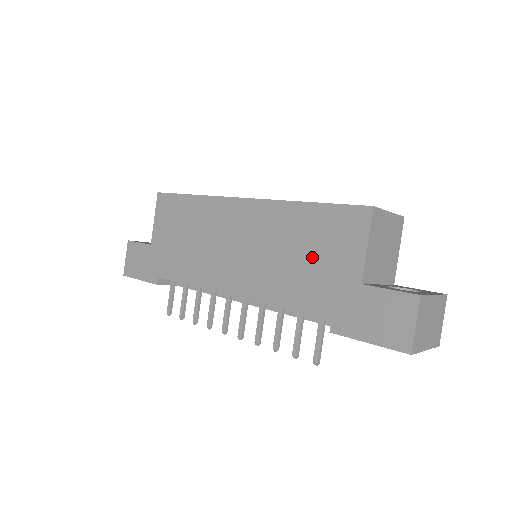
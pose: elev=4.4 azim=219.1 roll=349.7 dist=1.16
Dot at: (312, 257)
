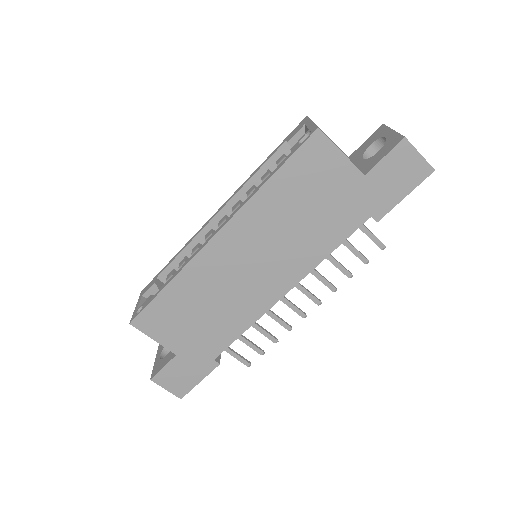
Dot at: (314, 203)
